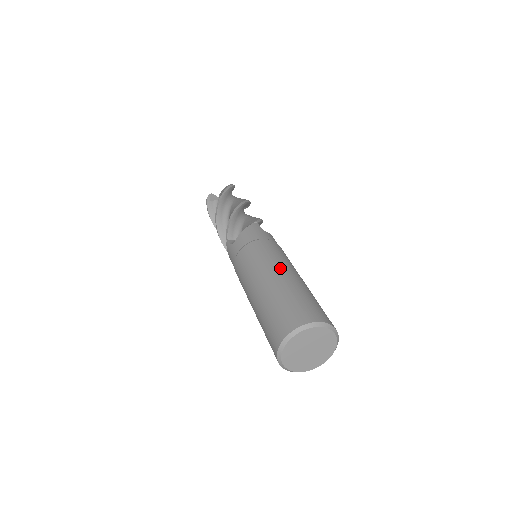
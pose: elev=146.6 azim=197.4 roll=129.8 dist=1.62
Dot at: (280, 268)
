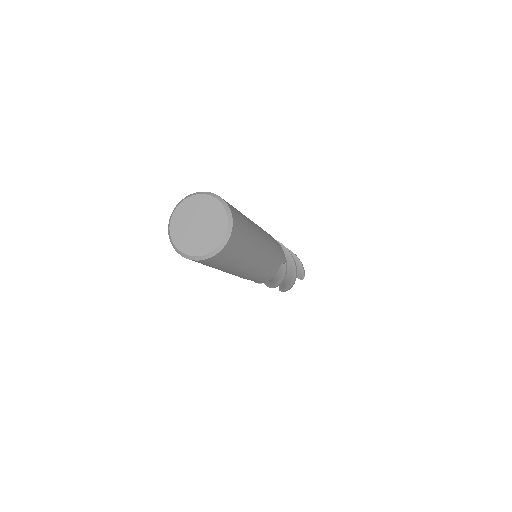
Dot at: occluded
